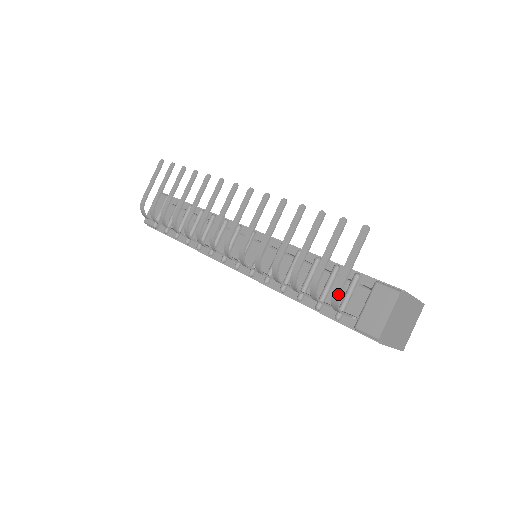
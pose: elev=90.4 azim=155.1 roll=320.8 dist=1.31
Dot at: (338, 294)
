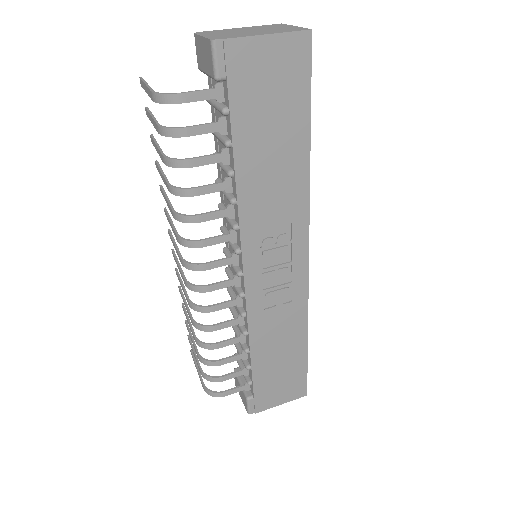
Dot at: (153, 94)
